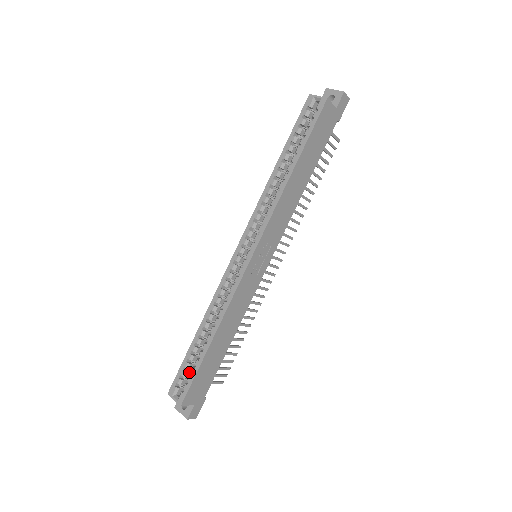
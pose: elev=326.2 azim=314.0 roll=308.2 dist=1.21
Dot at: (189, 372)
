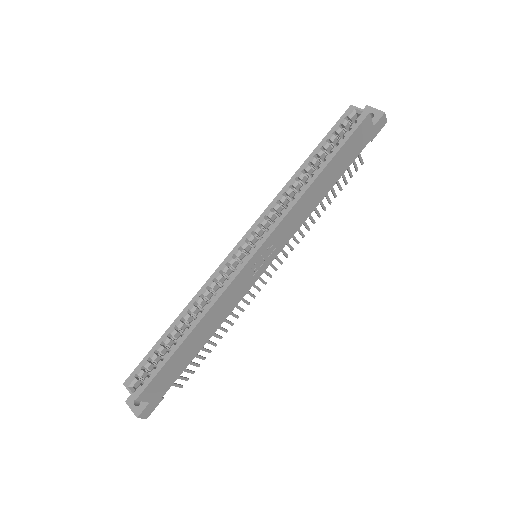
Dot at: (153, 364)
